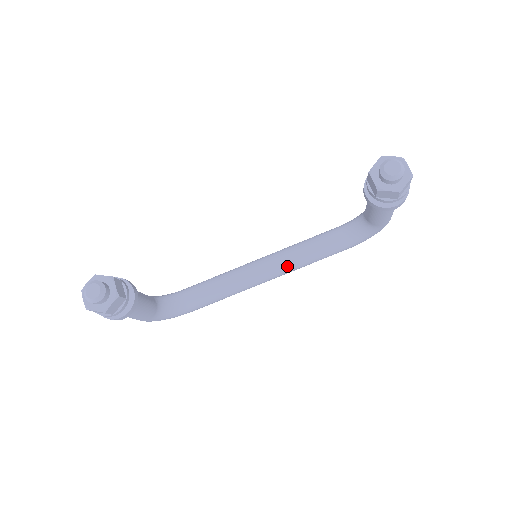
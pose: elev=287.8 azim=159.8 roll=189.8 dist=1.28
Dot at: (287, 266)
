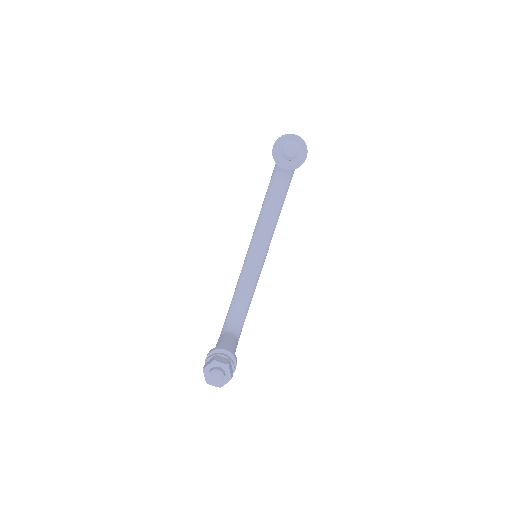
Dot at: (270, 234)
